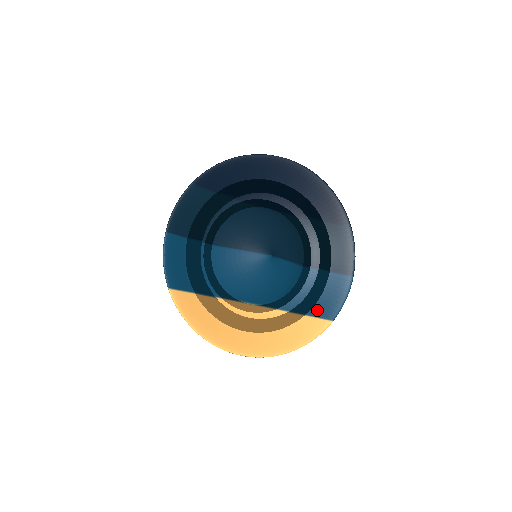
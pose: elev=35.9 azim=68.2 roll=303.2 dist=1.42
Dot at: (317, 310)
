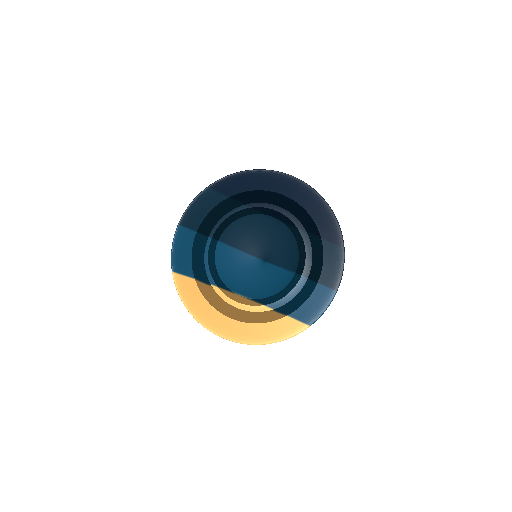
Dot at: (299, 313)
